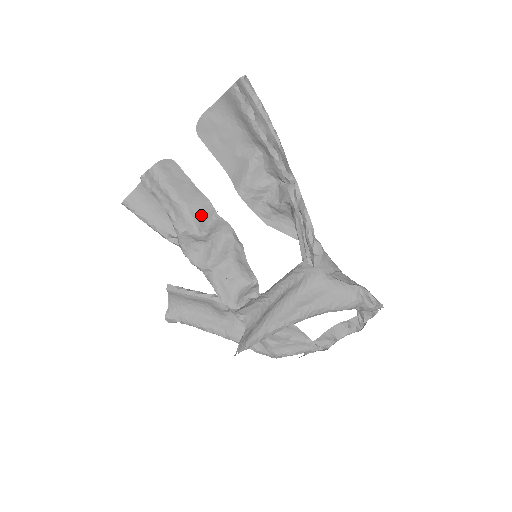
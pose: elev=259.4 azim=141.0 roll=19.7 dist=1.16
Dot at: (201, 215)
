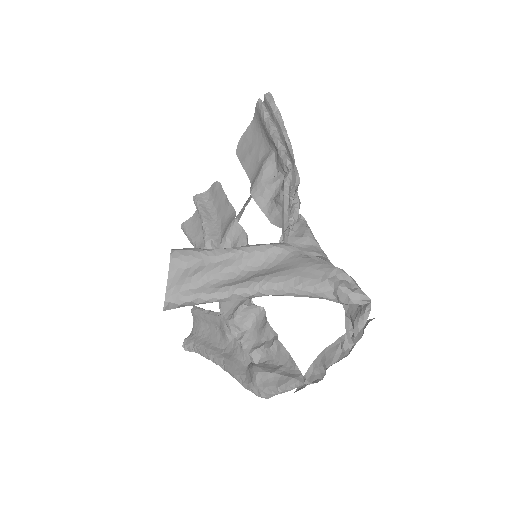
Dot at: (226, 225)
